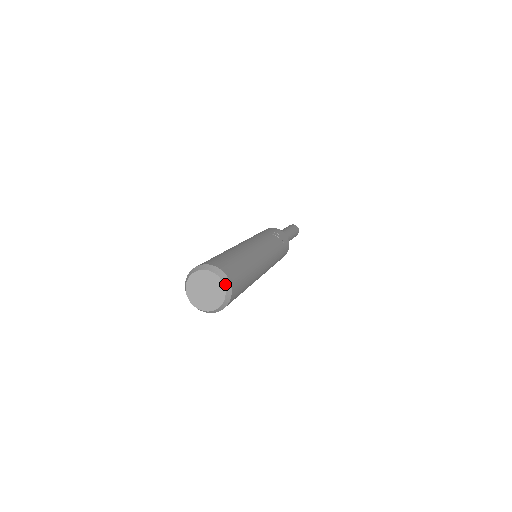
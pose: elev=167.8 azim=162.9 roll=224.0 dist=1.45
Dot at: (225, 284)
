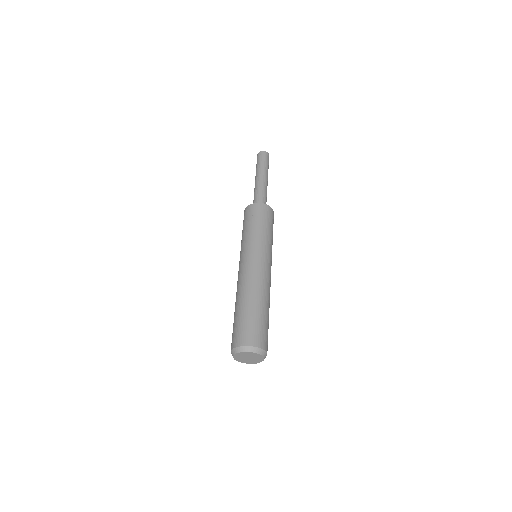
Dot at: (252, 351)
